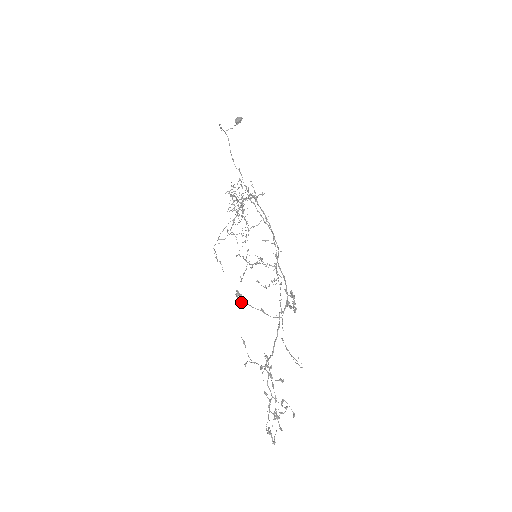
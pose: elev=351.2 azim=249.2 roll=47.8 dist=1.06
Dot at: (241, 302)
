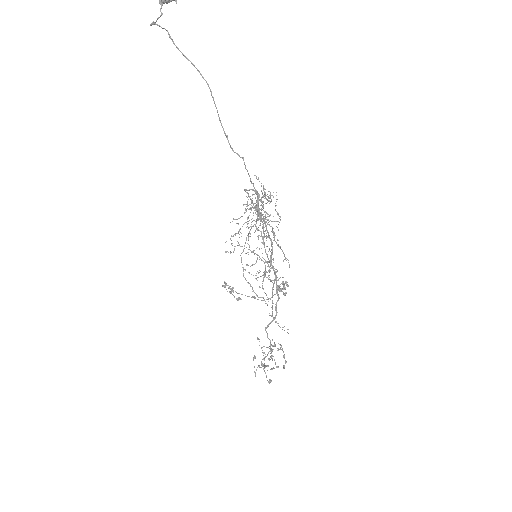
Dot at: (239, 298)
